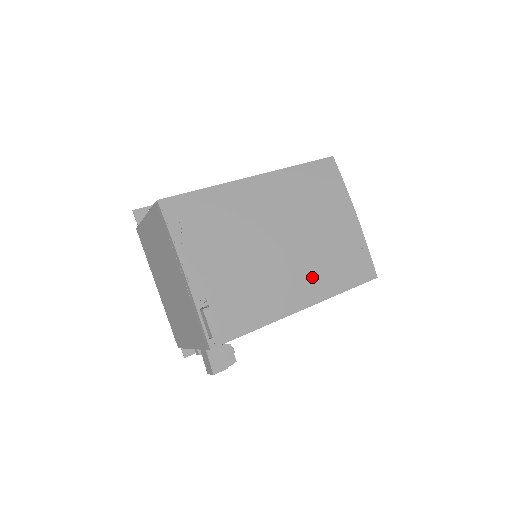
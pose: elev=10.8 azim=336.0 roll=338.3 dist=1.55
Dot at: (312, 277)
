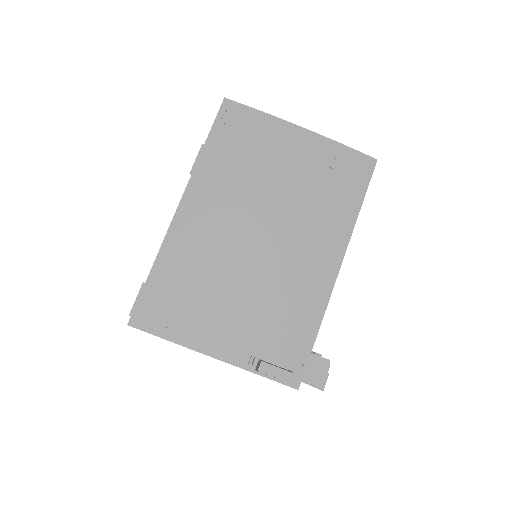
Dot at: (319, 232)
